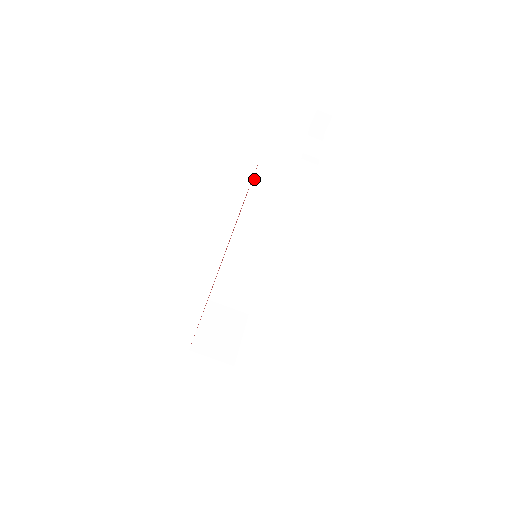
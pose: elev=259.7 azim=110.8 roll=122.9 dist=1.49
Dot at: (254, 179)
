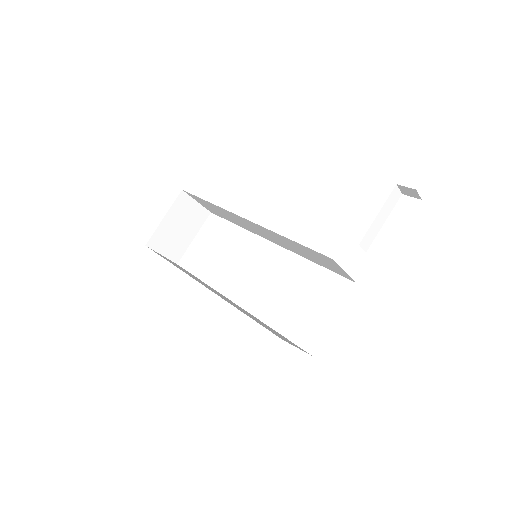
Dot at: (306, 247)
